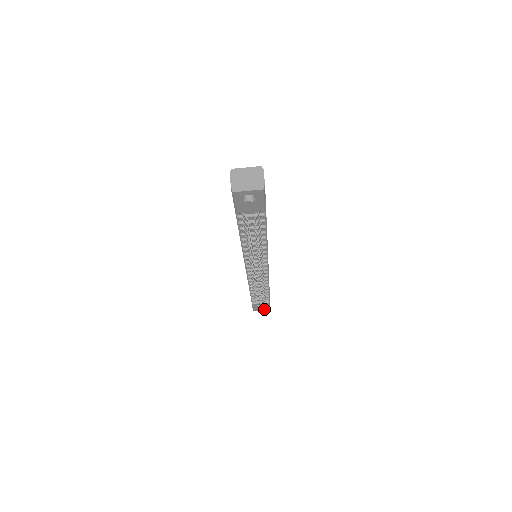
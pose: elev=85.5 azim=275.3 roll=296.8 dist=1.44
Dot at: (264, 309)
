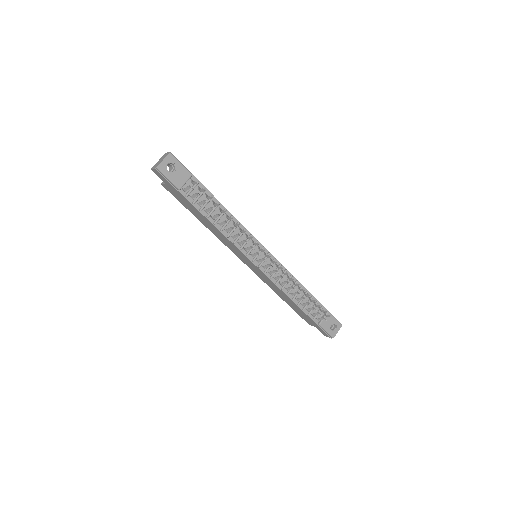
Dot at: (324, 310)
